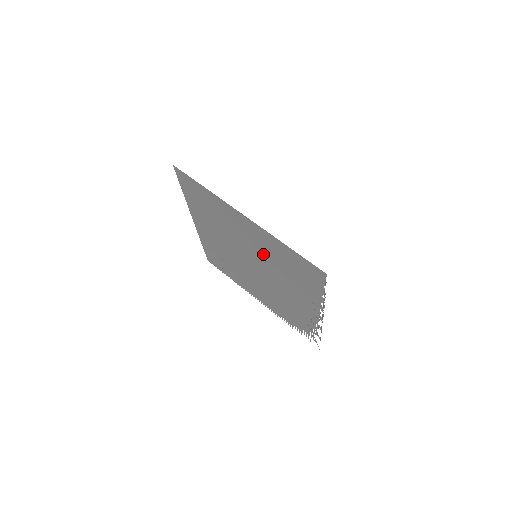
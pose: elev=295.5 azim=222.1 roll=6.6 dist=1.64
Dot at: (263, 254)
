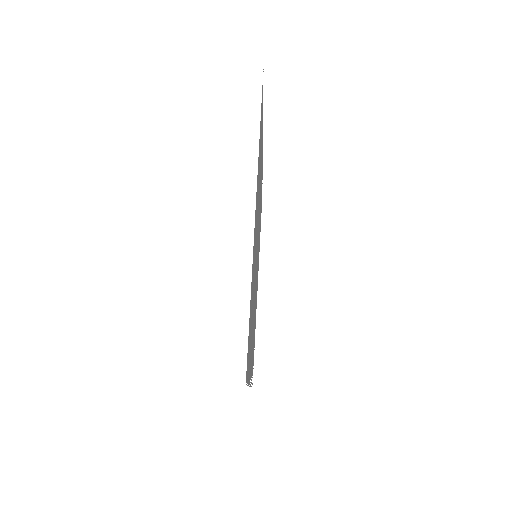
Dot at: occluded
